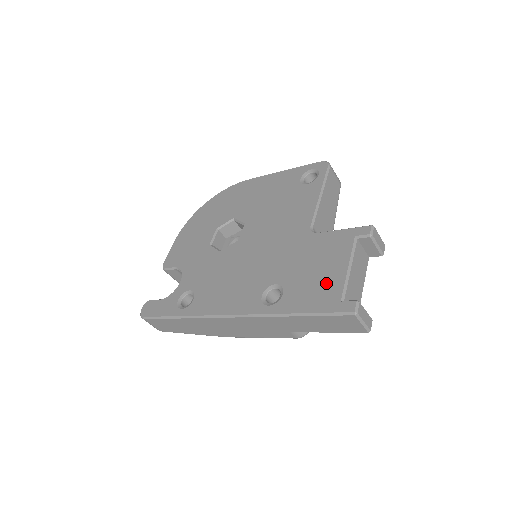
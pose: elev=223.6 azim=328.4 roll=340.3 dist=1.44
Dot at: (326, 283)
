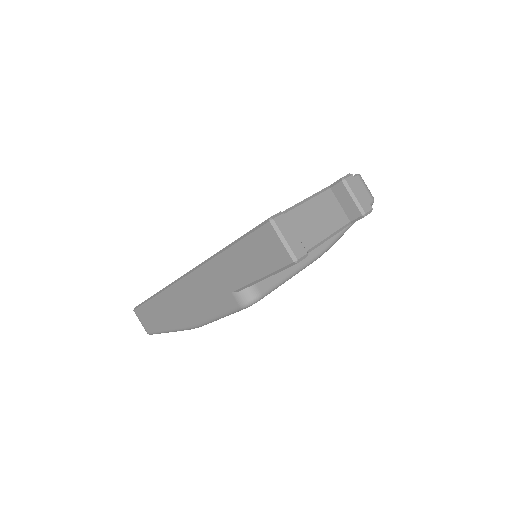
Dot at: occluded
